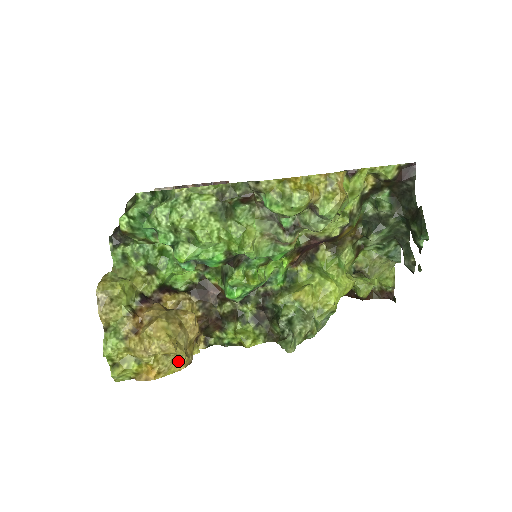
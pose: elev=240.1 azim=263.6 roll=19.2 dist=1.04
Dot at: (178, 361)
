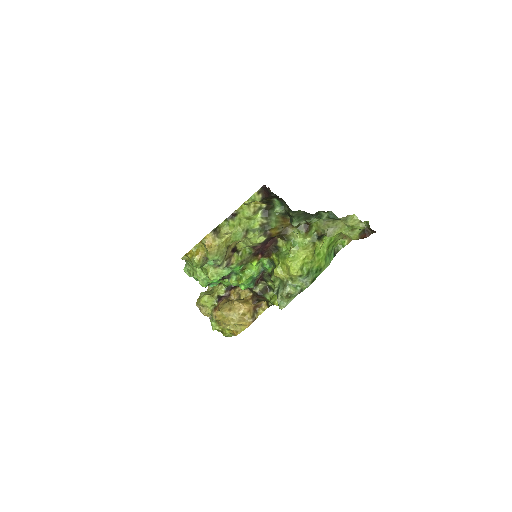
Dot at: (241, 325)
